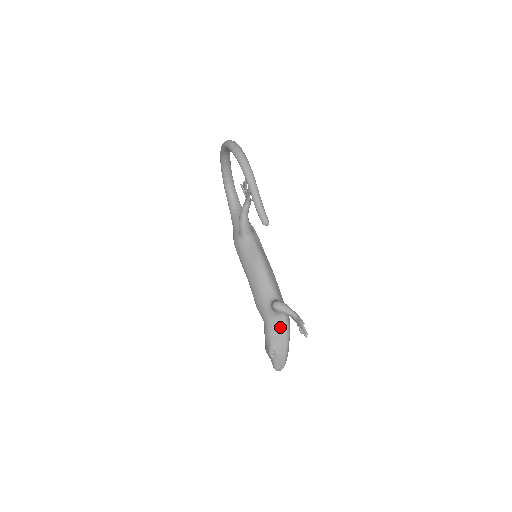
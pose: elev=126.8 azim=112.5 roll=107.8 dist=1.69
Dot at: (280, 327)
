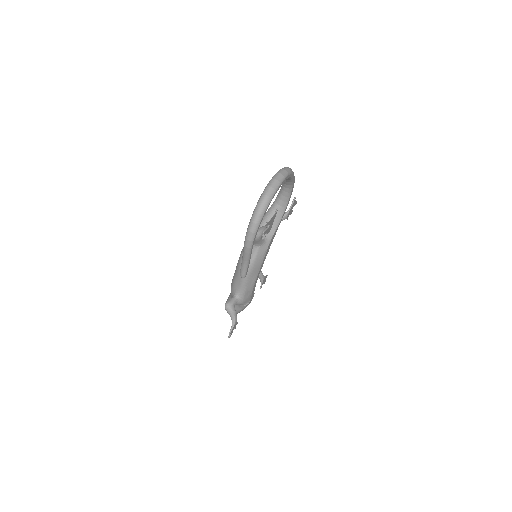
Dot at: (235, 305)
